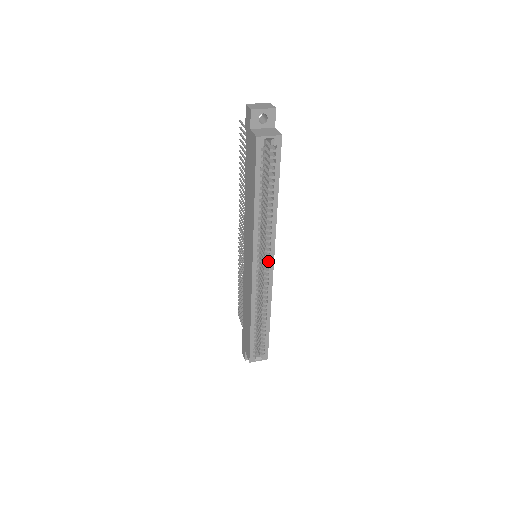
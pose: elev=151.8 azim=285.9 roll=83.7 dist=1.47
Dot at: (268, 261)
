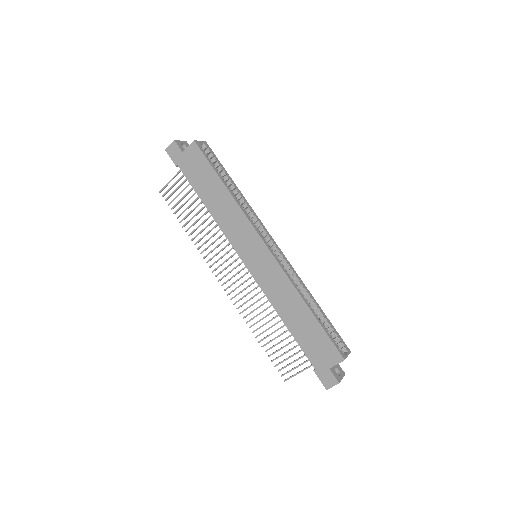
Dot at: (269, 238)
